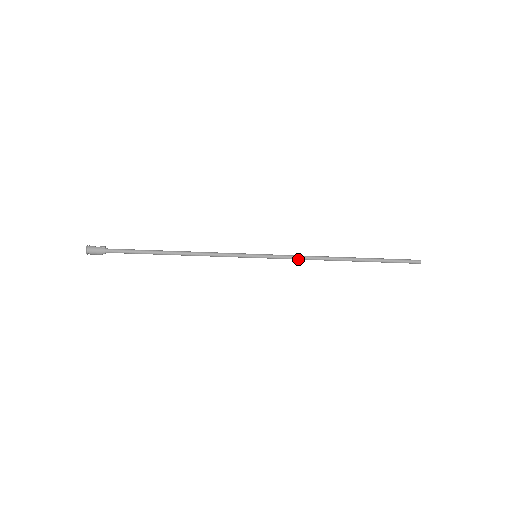
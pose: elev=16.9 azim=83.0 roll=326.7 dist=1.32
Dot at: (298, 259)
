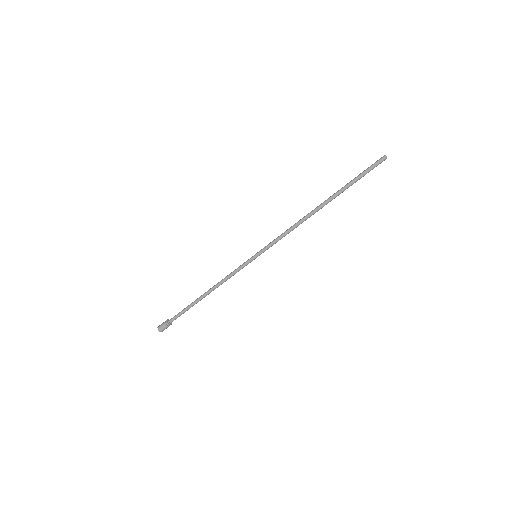
Dot at: (285, 235)
